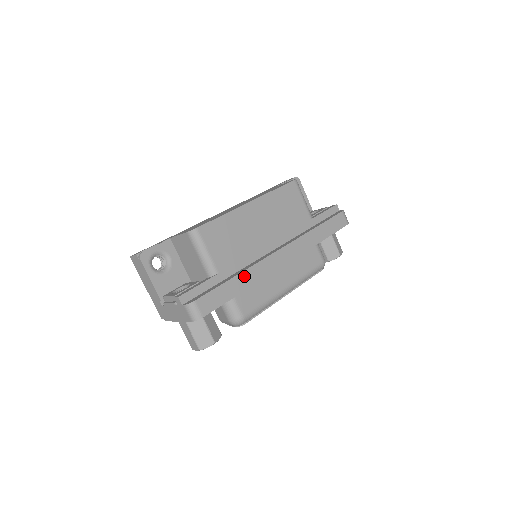
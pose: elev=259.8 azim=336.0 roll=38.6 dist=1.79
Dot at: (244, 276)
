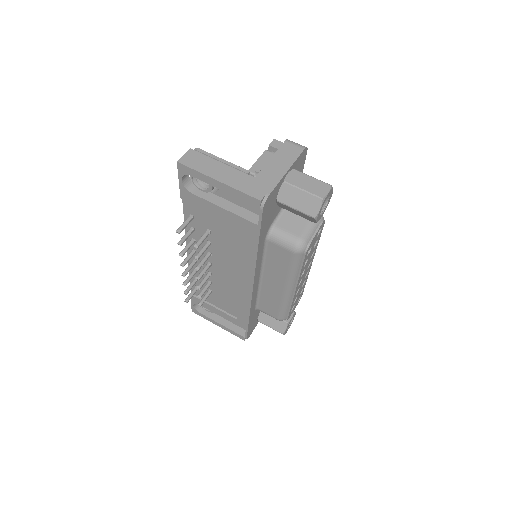
Dot at: occluded
